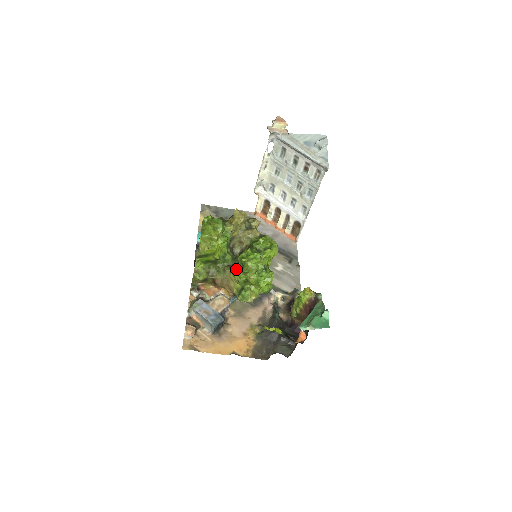
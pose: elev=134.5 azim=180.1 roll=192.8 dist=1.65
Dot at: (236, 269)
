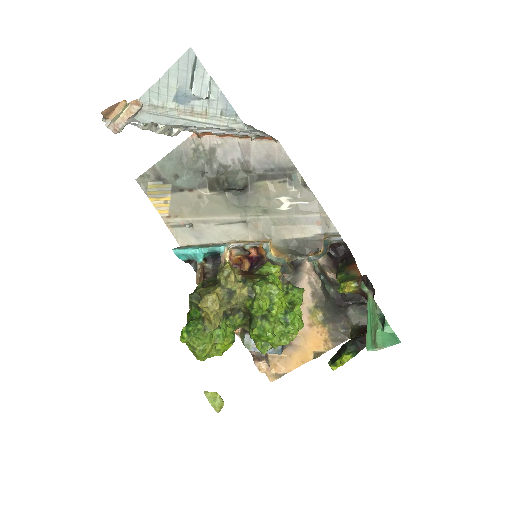
Dot at: occluded
